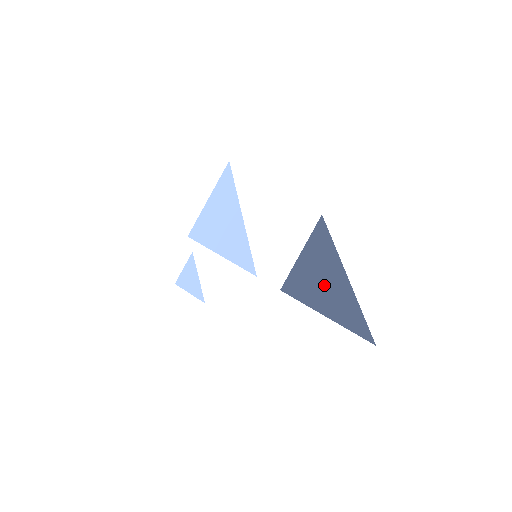
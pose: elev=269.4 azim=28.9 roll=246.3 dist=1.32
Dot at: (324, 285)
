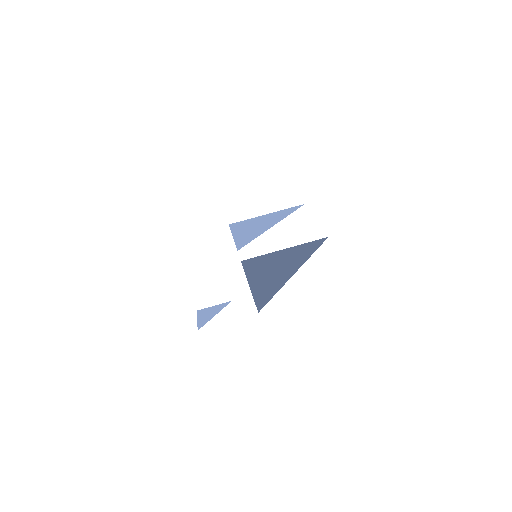
Dot at: (274, 268)
